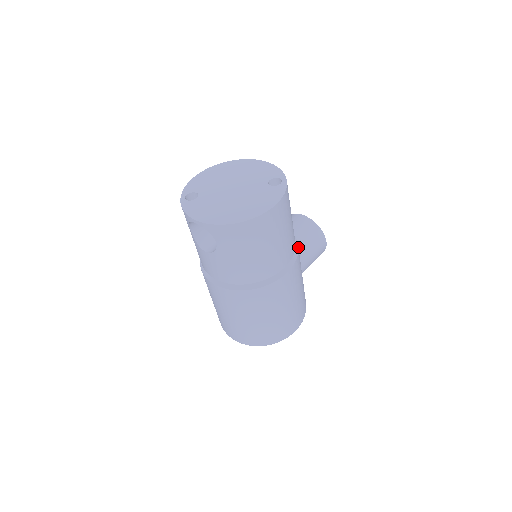
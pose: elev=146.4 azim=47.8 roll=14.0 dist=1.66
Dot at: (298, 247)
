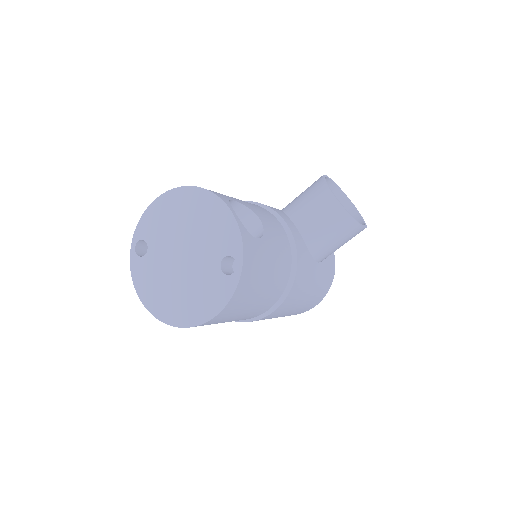
Dot at: (295, 277)
